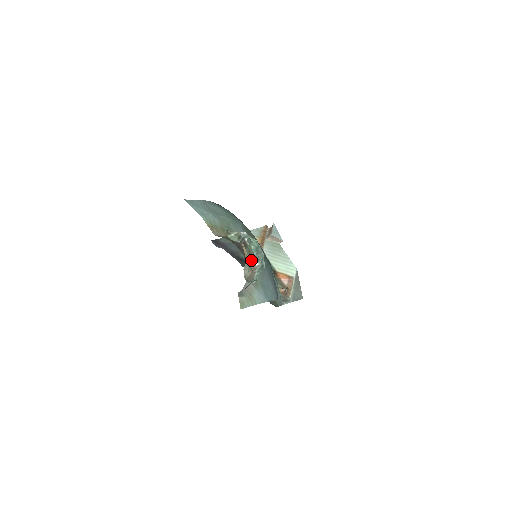
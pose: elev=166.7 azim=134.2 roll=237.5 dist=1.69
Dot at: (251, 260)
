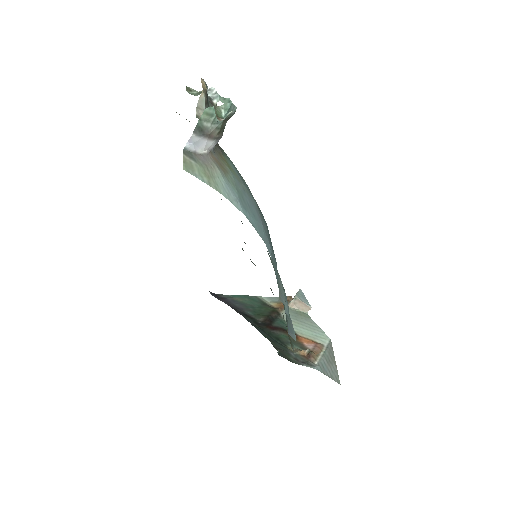
Dot at: occluded
